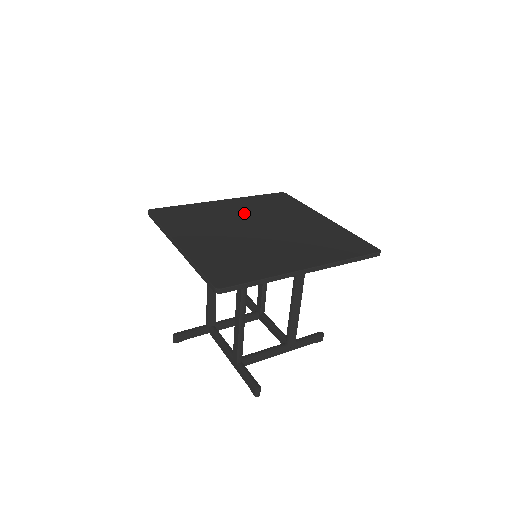
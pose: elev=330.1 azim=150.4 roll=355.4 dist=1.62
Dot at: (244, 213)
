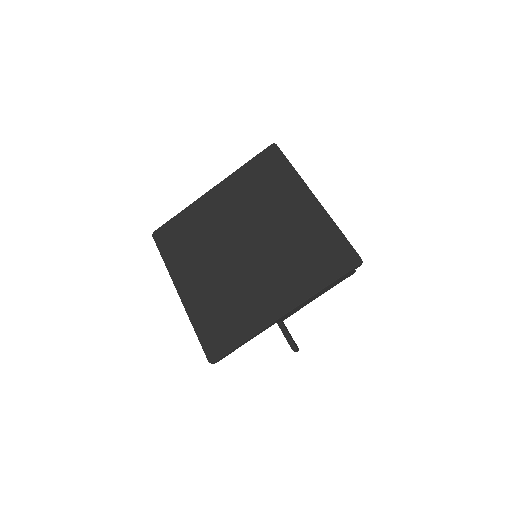
Dot at: (232, 214)
